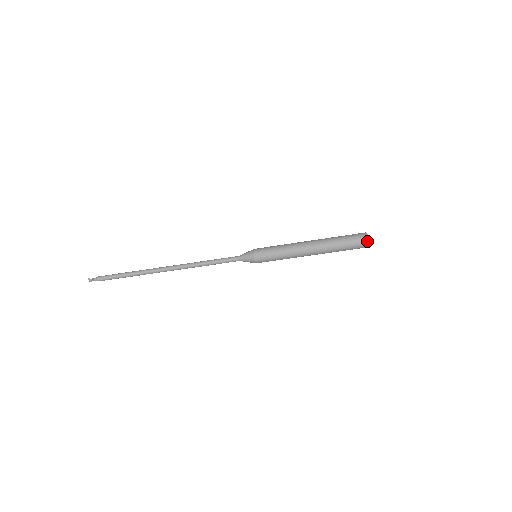
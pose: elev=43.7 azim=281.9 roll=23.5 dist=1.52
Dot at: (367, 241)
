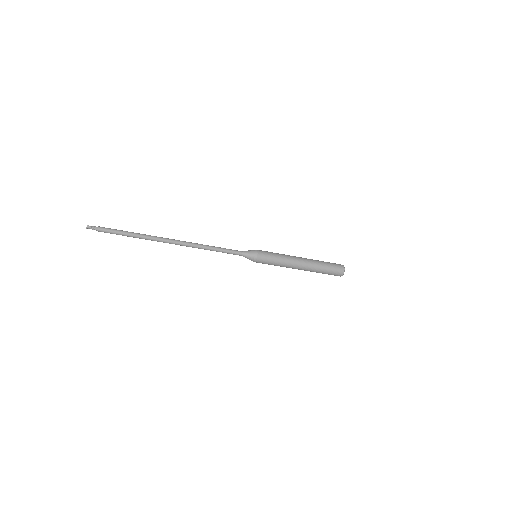
Dot at: (343, 273)
